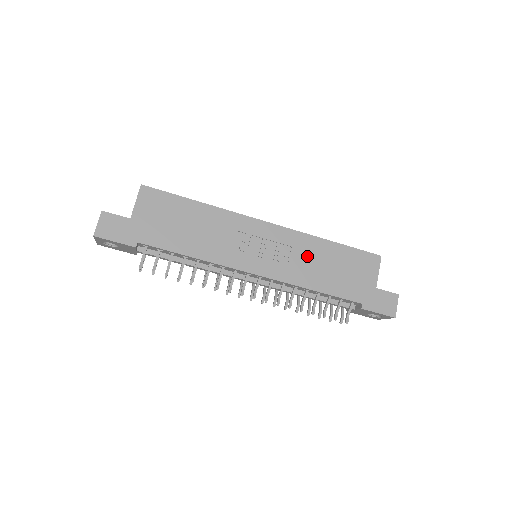
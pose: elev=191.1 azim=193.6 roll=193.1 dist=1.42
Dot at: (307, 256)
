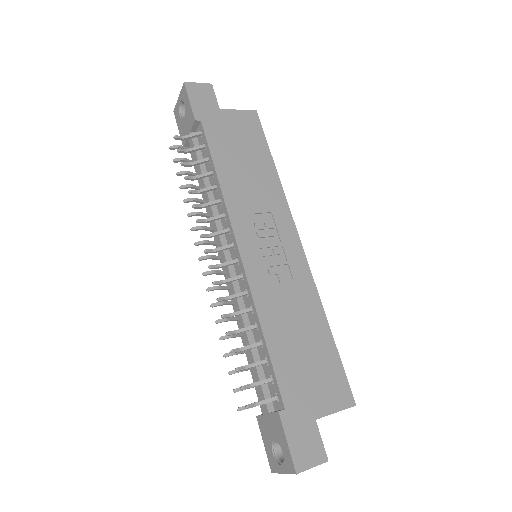
Dot at: (295, 304)
